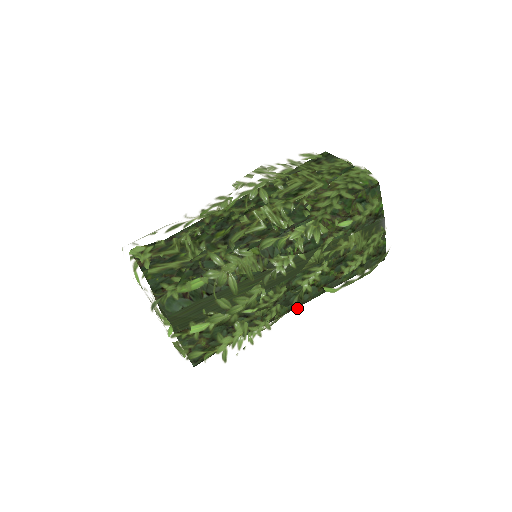
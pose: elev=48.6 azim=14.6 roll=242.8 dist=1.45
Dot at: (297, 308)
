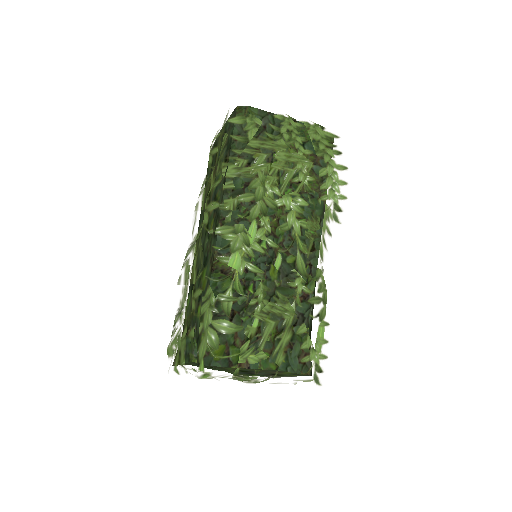
Dot at: occluded
